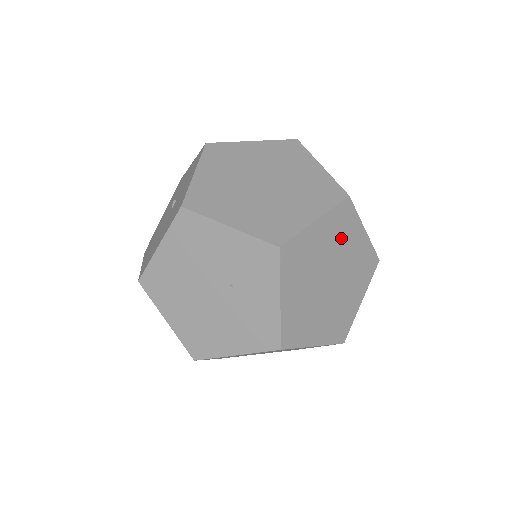
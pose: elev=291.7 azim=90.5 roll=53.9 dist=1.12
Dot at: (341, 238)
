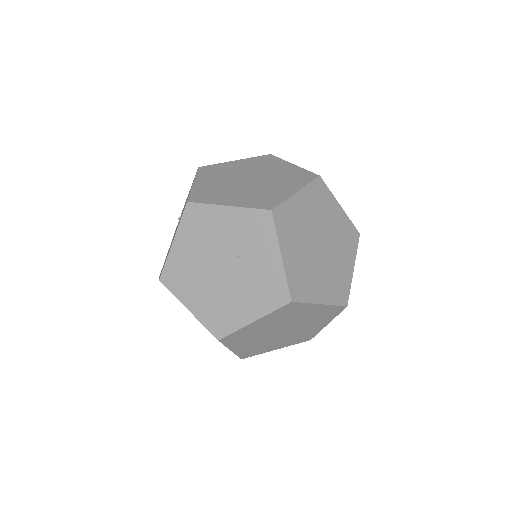
Dot at: (321, 210)
